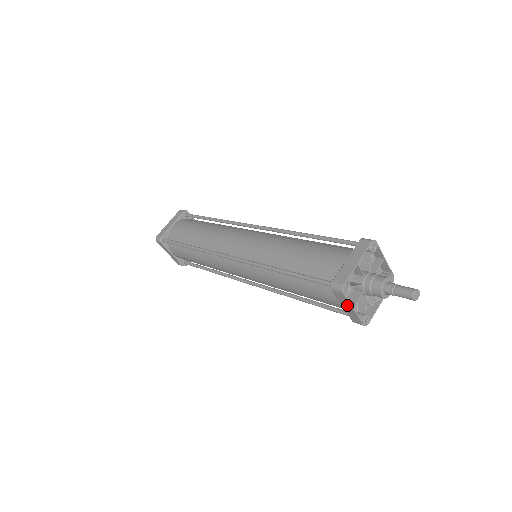
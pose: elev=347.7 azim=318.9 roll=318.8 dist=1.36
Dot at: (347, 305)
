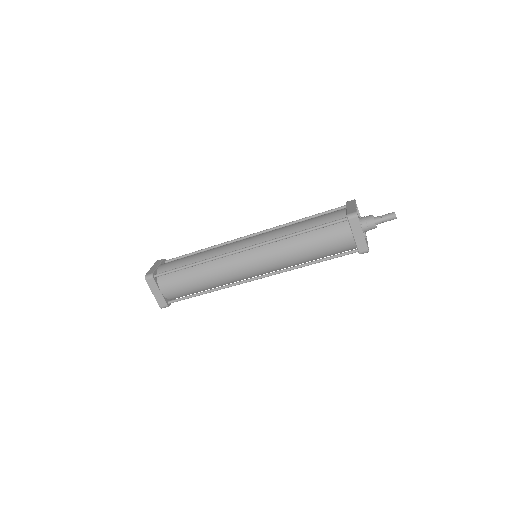
Dot at: (358, 231)
